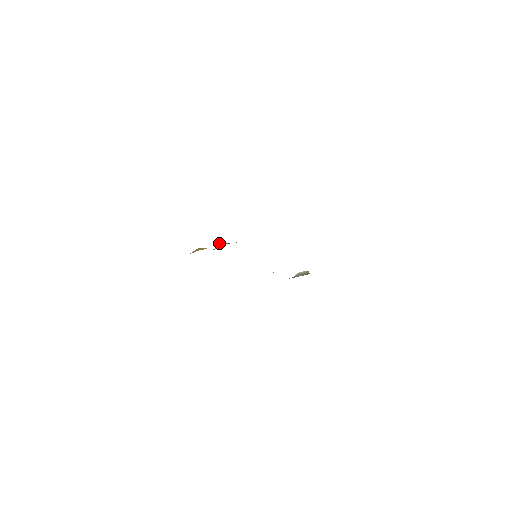
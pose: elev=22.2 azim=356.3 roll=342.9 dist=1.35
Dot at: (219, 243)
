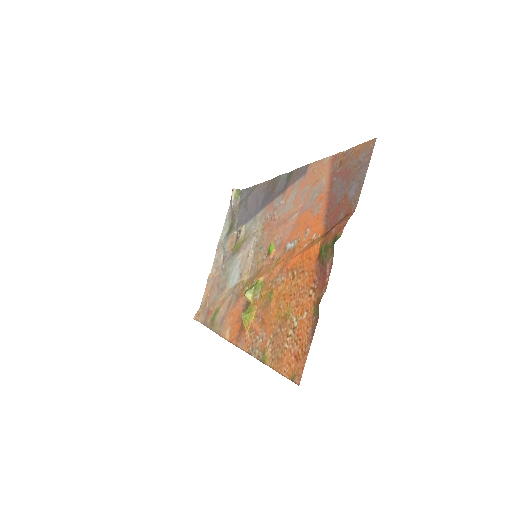
Dot at: (247, 293)
